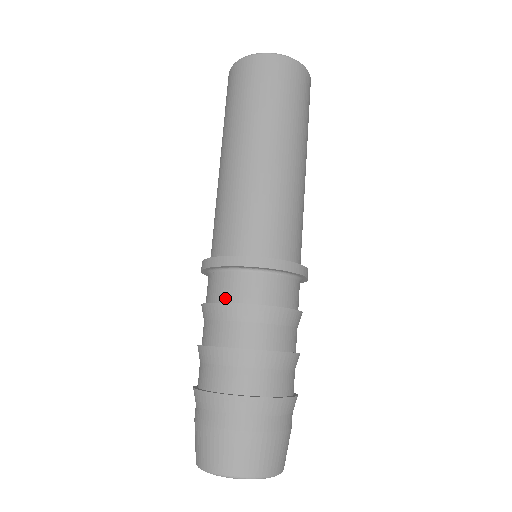
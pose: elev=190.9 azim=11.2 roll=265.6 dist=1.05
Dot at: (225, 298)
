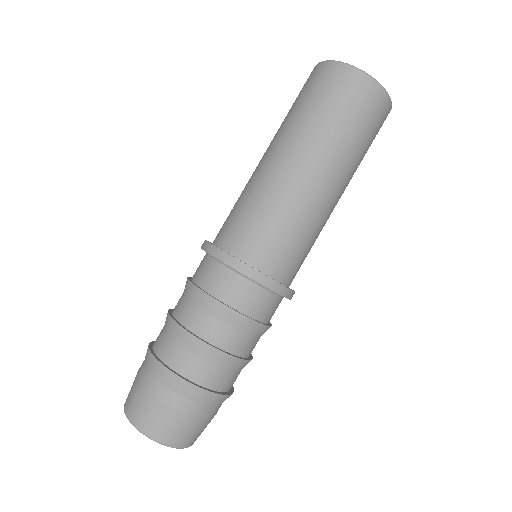
Dot at: occluded
